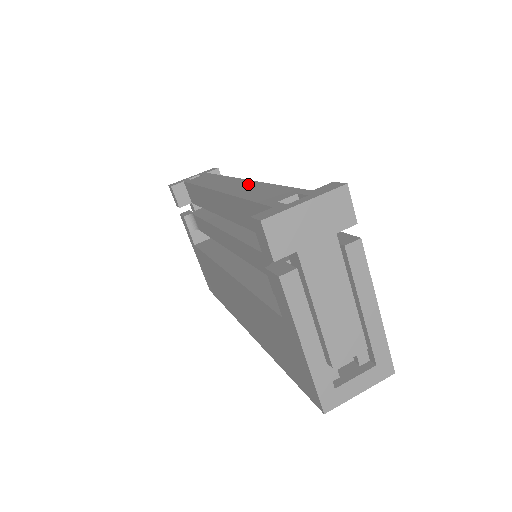
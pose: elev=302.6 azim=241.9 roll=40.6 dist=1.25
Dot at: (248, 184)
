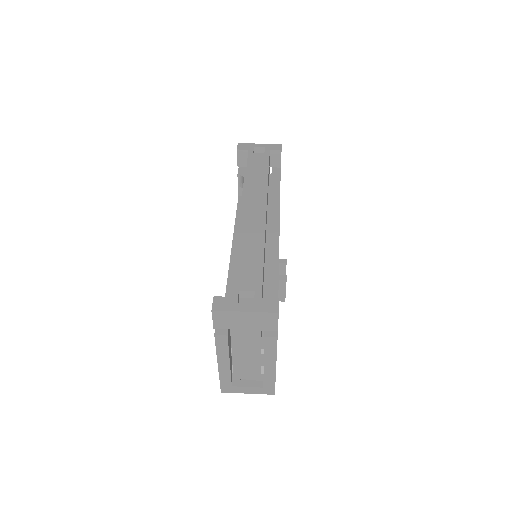
Dot at: (258, 228)
